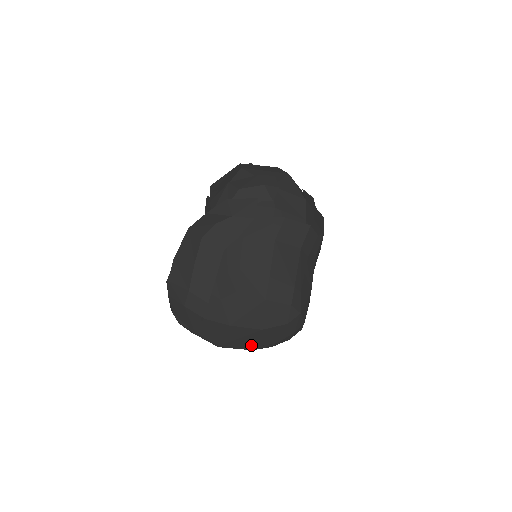
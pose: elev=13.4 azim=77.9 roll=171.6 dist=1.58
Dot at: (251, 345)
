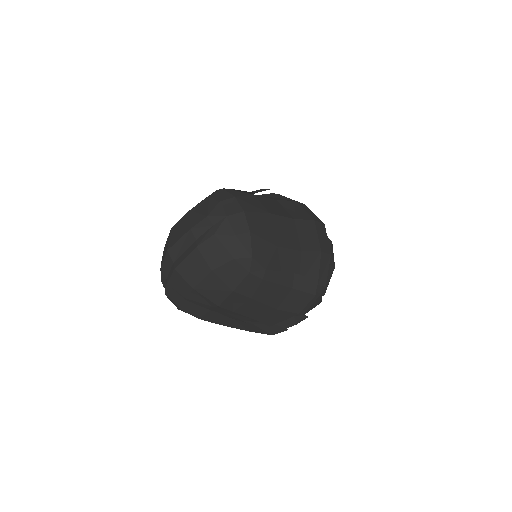
Dot at: (187, 232)
